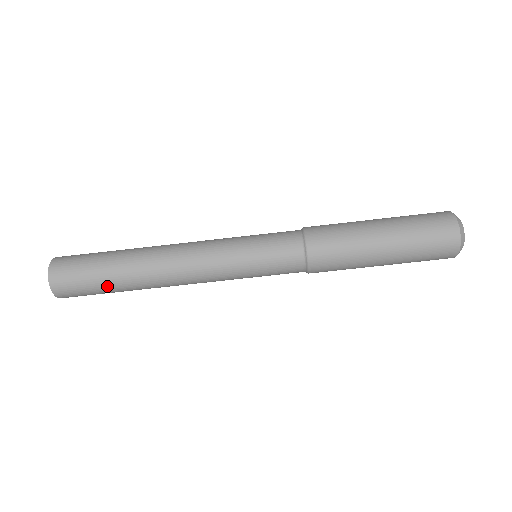
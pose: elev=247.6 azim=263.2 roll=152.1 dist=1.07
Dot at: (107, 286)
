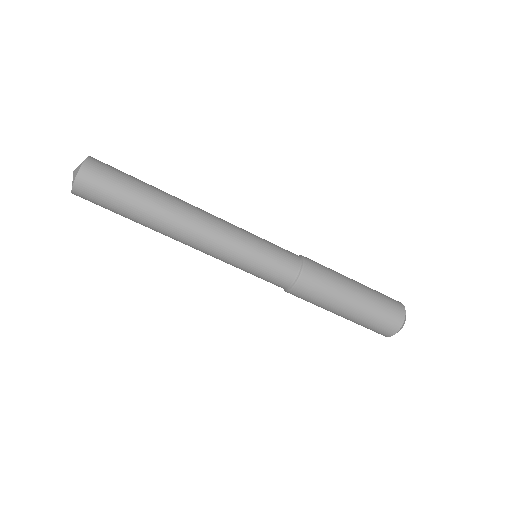
Dot at: occluded
